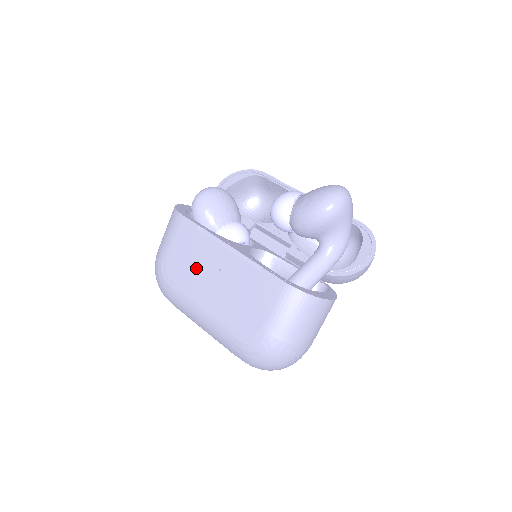
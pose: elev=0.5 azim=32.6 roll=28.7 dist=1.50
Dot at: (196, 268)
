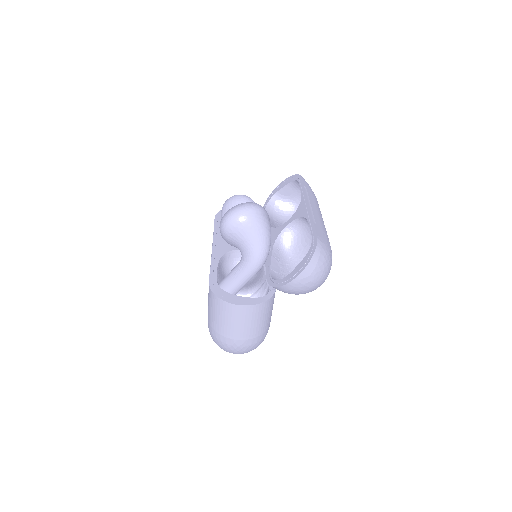
Dot at: occluded
